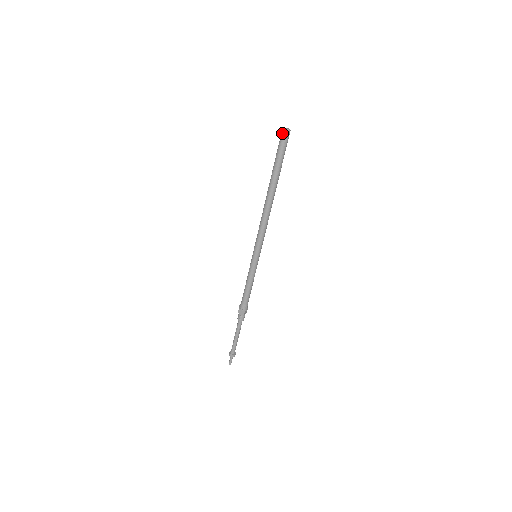
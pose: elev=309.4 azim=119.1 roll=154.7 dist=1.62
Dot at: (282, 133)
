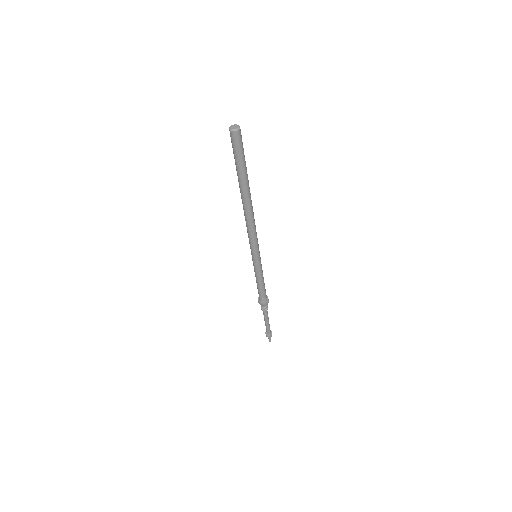
Dot at: (230, 134)
